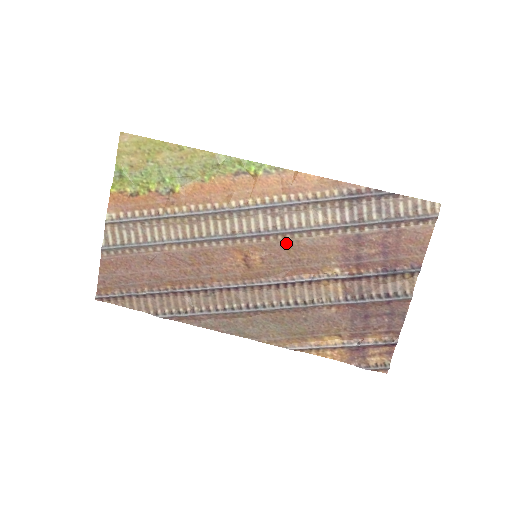
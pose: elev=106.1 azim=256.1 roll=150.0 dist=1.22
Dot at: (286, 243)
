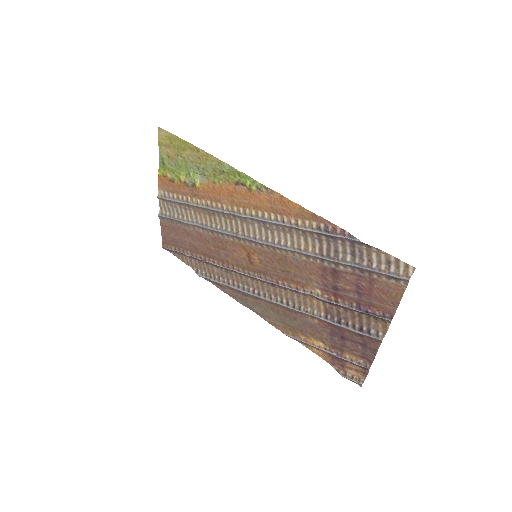
Dot at: (276, 254)
